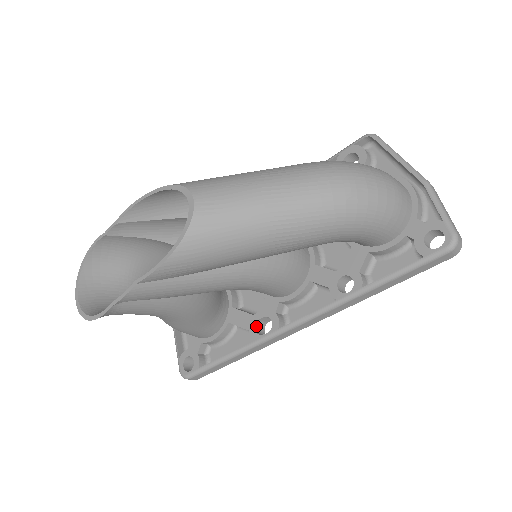
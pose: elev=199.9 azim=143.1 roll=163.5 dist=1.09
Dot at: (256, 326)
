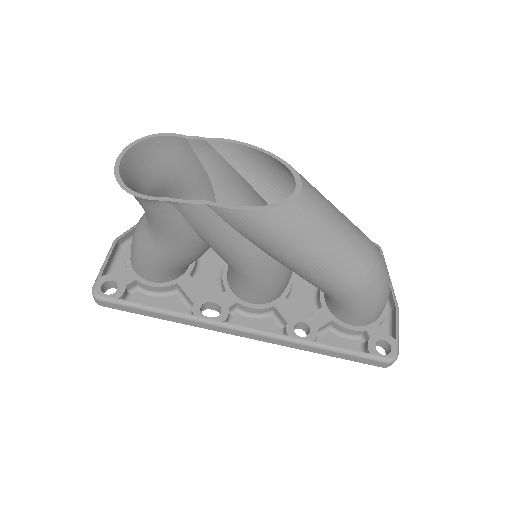
Dot at: (202, 305)
